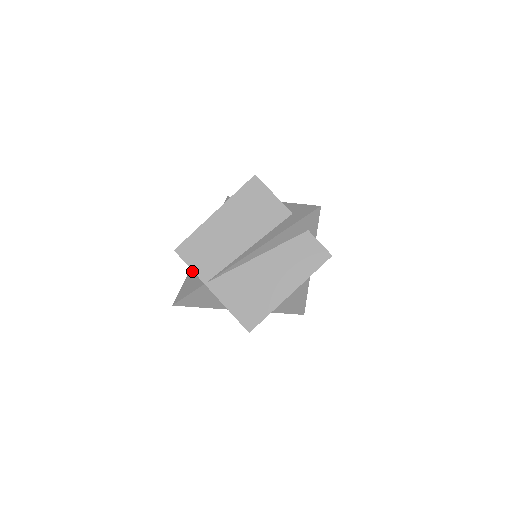
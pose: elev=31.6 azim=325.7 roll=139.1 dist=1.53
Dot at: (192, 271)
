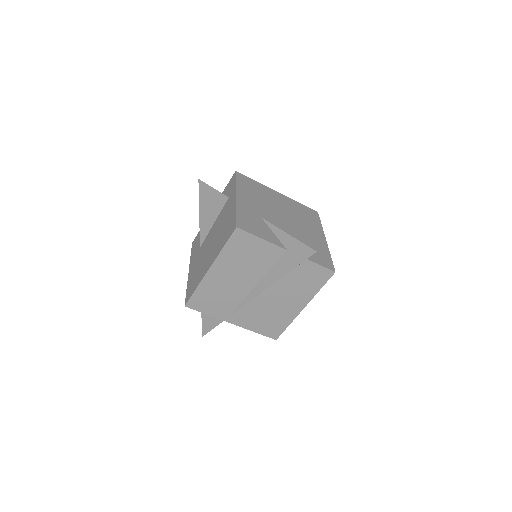
Dot at: occluded
